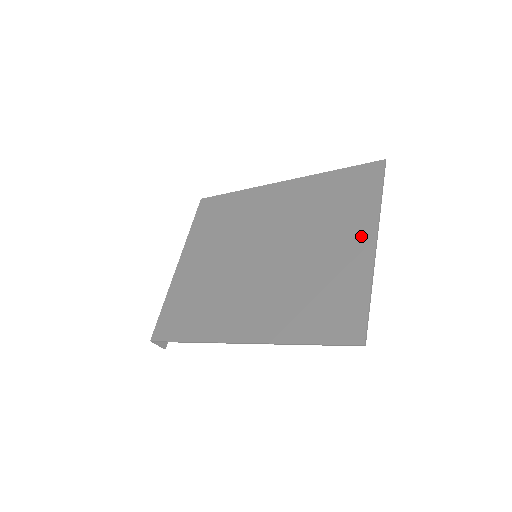
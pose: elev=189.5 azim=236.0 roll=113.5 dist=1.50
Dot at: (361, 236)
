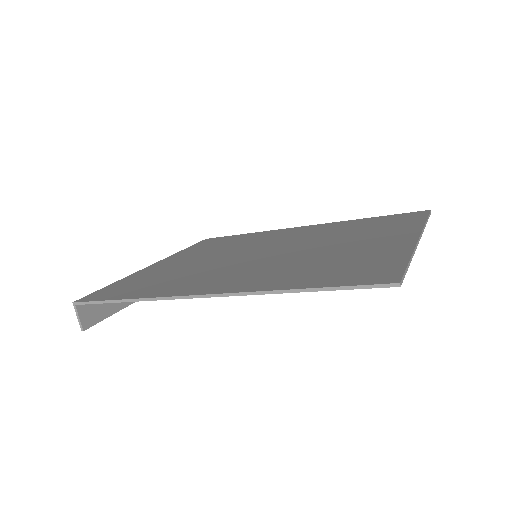
Dot at: (399, 236)
